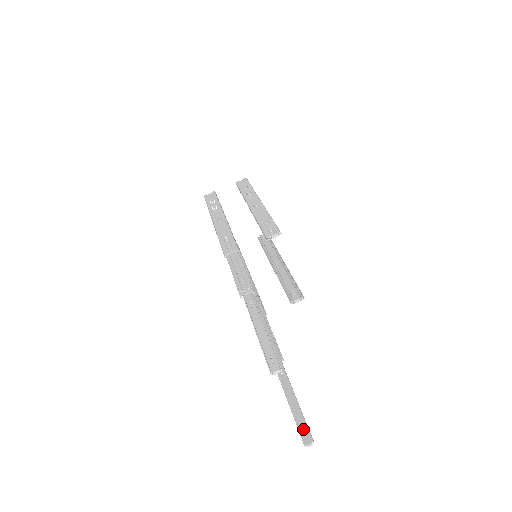
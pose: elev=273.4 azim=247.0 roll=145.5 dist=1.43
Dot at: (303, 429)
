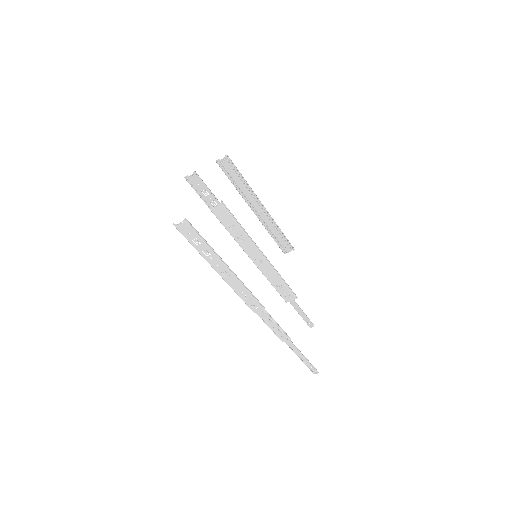
Dot at: (308, 323)
